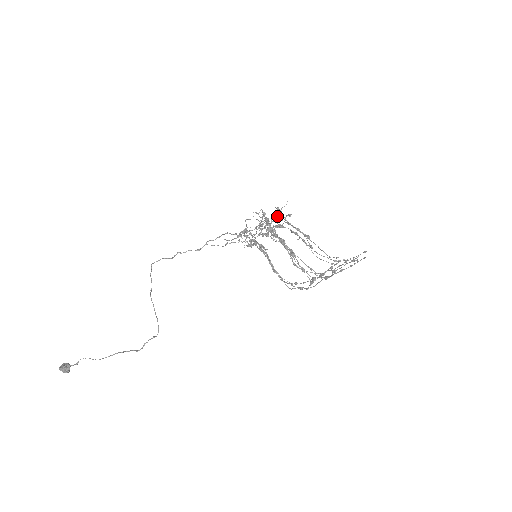
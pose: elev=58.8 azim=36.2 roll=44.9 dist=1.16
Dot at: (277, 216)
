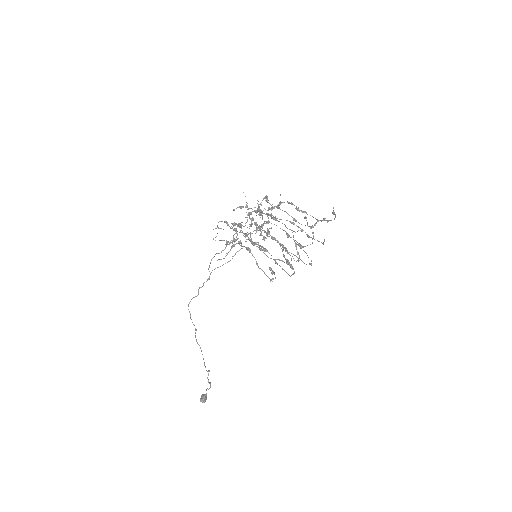
Dot at: occluded
